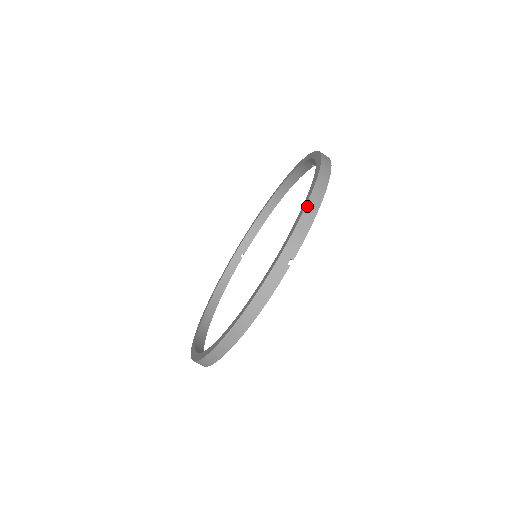
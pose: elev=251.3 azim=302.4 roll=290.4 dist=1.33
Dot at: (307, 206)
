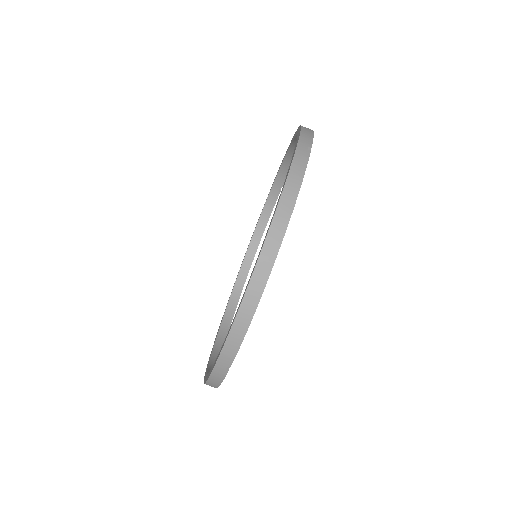
Dot at: (302, 126)
